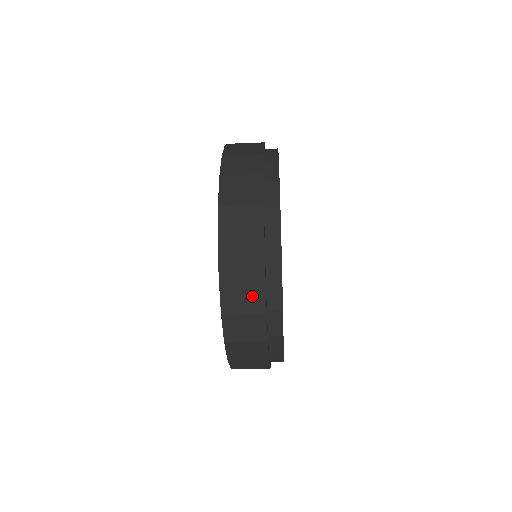
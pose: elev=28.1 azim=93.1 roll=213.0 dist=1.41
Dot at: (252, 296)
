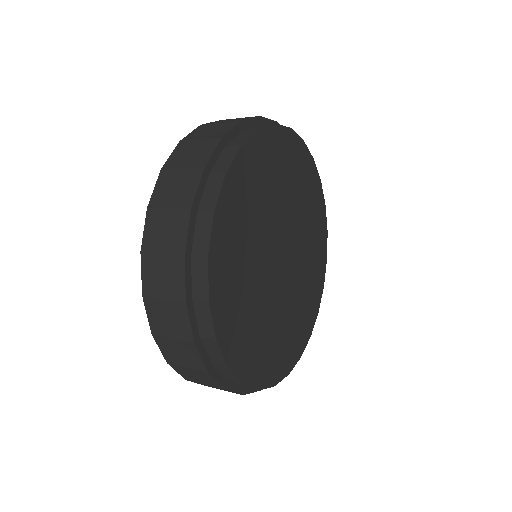
Dot at: occluded
